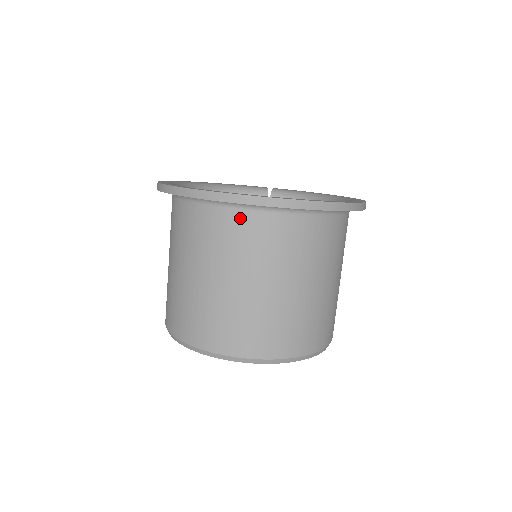
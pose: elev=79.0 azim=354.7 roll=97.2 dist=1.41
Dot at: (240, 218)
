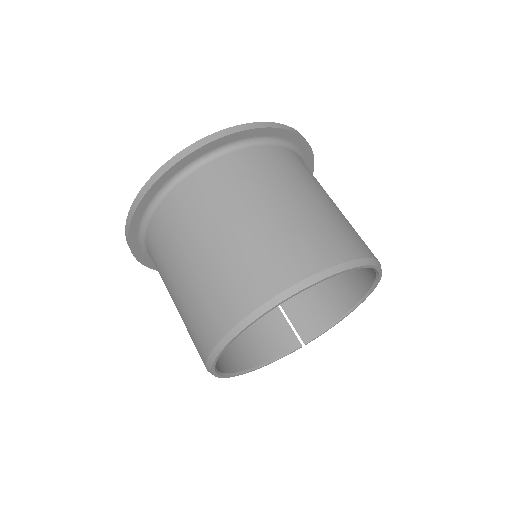
Dot at: (206, 172)
